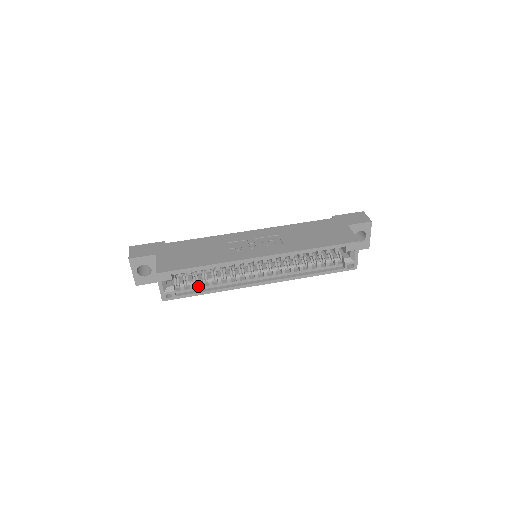
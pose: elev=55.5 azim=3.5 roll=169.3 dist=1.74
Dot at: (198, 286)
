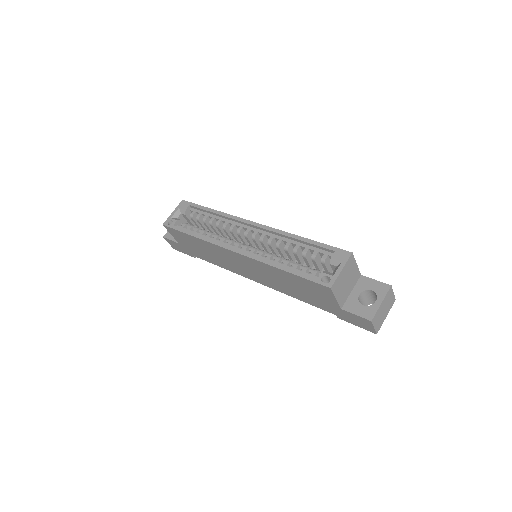
Dot at: (193, 232)
